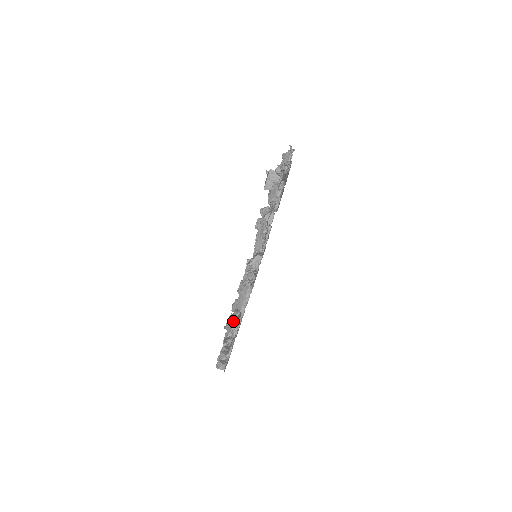
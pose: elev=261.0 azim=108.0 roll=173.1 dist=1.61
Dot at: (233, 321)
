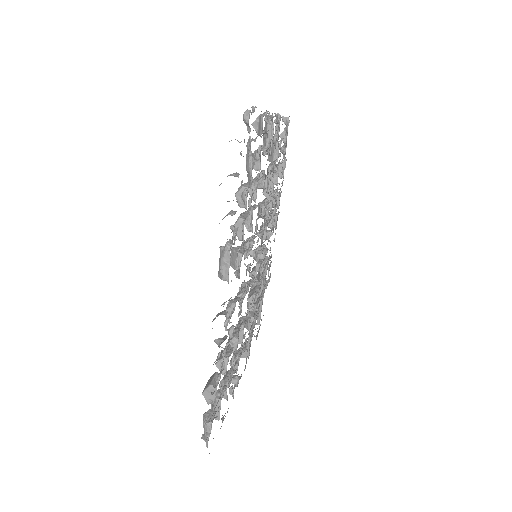
Dot at: occluded
